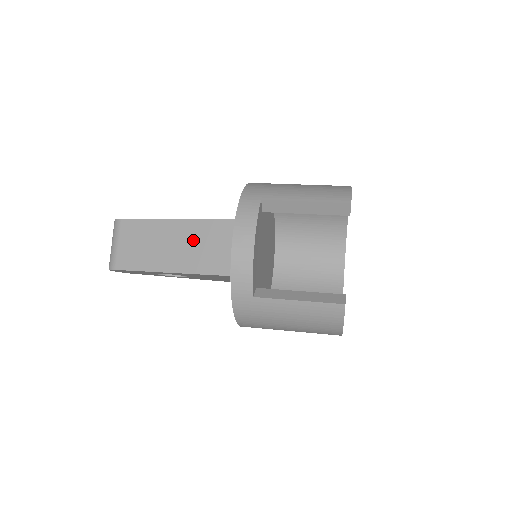
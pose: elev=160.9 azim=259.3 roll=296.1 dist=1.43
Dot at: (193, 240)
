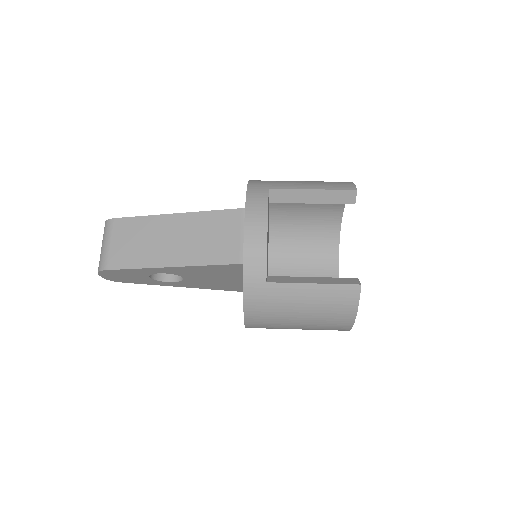
Dot at: (197, 232)
